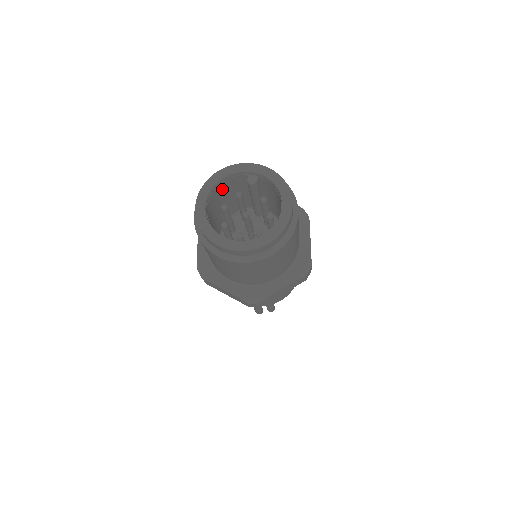
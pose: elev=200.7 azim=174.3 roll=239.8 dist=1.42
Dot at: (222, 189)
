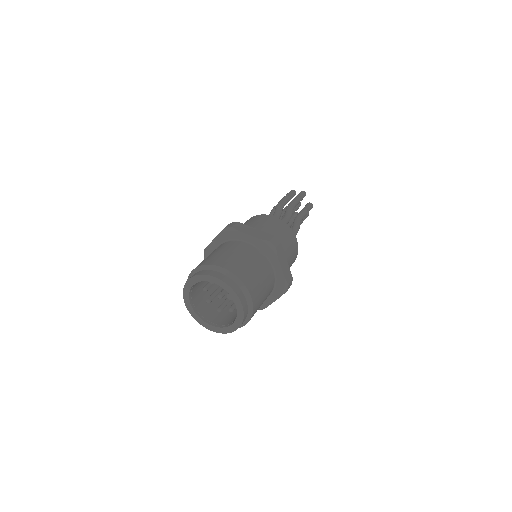
Dot at: occluded
